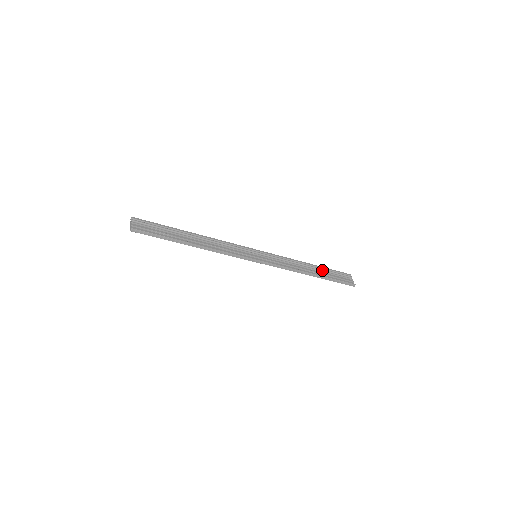
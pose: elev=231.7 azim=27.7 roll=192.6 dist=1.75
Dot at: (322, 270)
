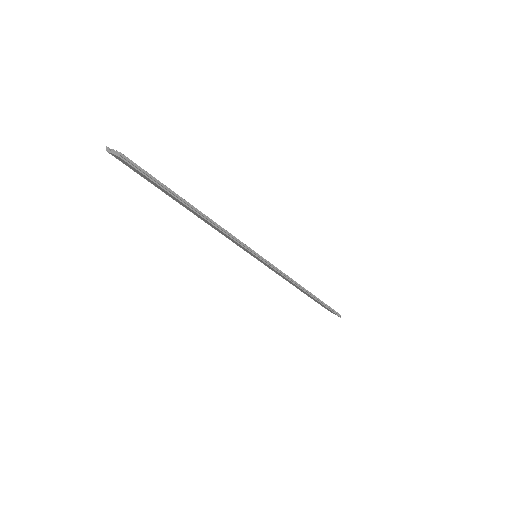
Dot at: occluded
